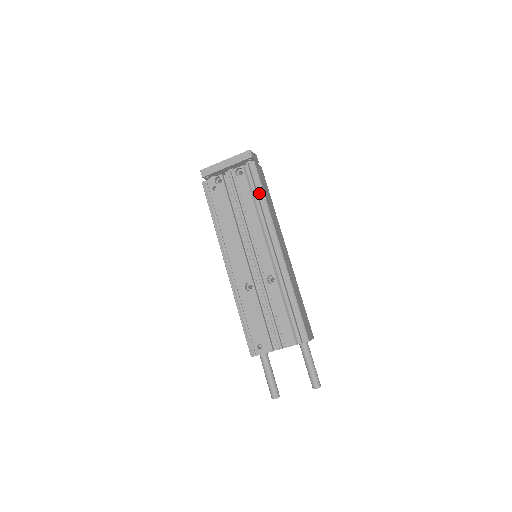
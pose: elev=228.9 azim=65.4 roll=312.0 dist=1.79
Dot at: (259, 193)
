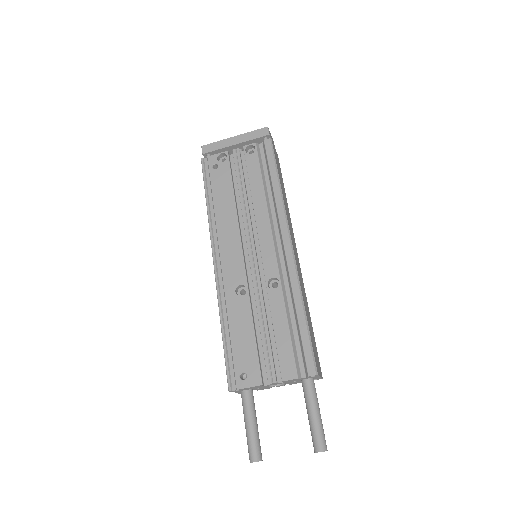
Dot at: (272, 175)
